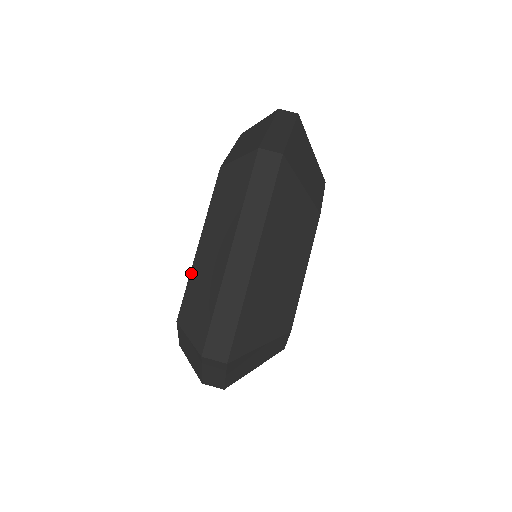
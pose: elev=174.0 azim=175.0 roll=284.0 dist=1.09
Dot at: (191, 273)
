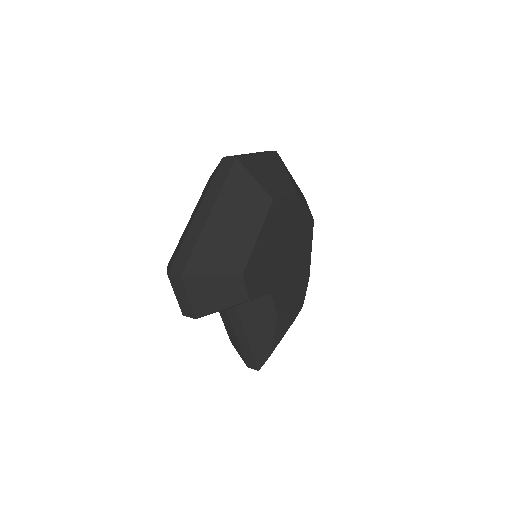
Dot at: occluded
